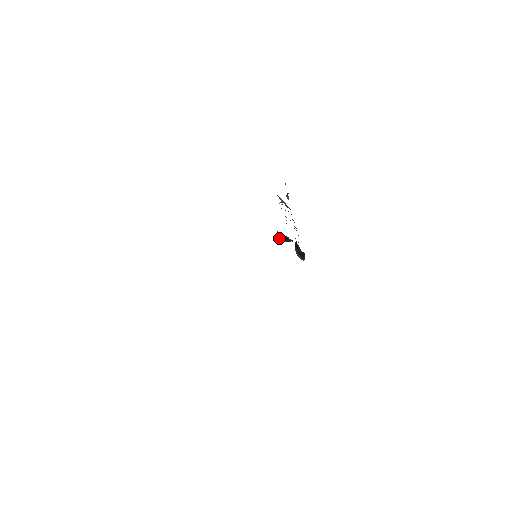
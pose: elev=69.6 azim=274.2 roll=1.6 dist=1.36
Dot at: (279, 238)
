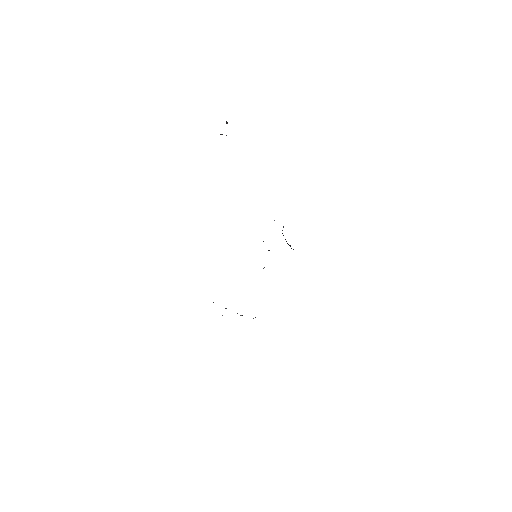
Dot at: occluded
